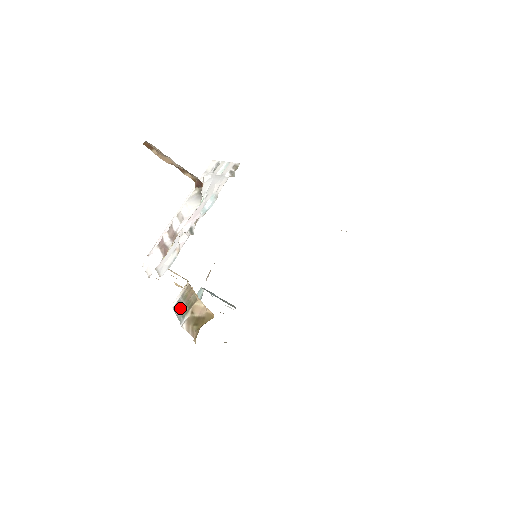
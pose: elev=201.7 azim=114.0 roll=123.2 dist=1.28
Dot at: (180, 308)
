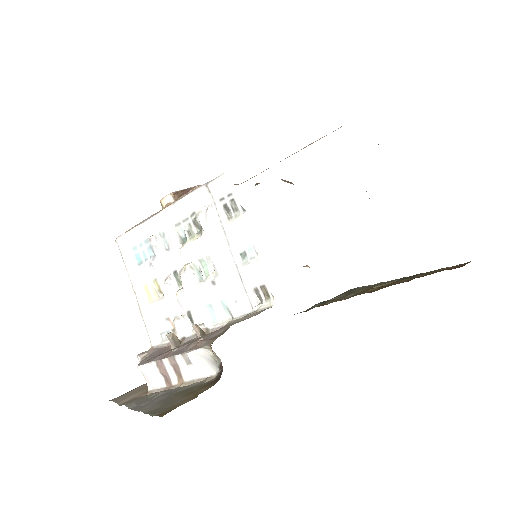
Dot at: occluded
